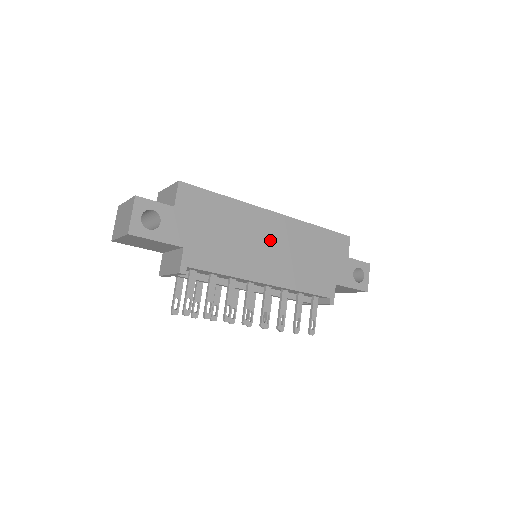
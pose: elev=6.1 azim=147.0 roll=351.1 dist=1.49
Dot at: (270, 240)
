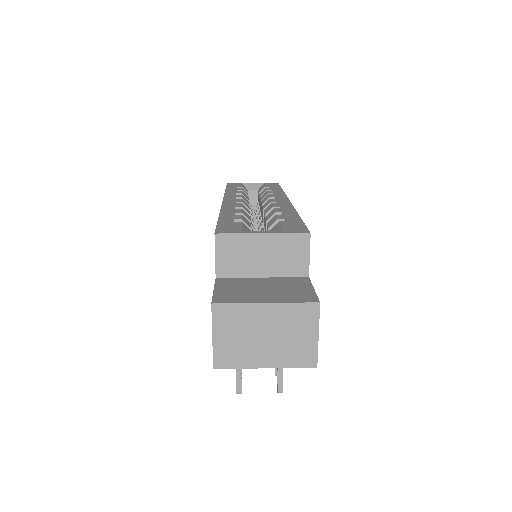
Dot at: occluded
